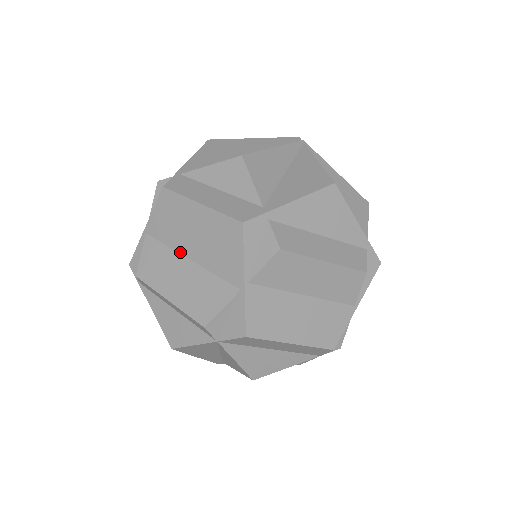
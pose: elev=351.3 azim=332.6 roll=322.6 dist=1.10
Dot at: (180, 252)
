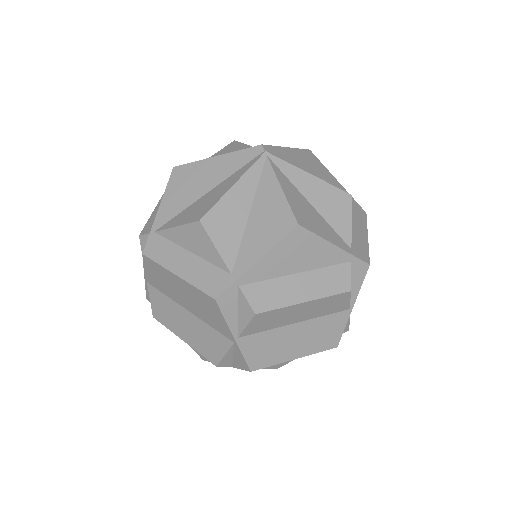
Dot at: (178, 303)
